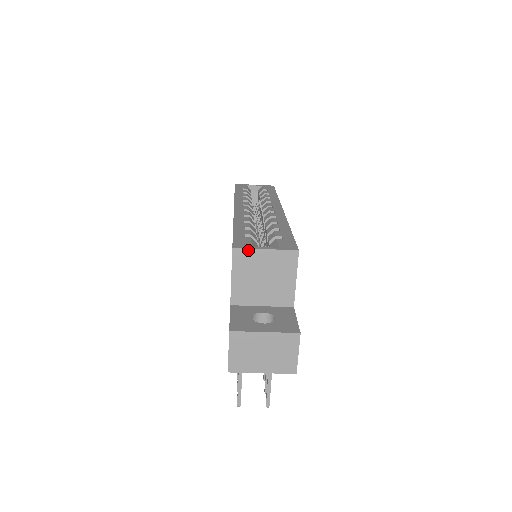
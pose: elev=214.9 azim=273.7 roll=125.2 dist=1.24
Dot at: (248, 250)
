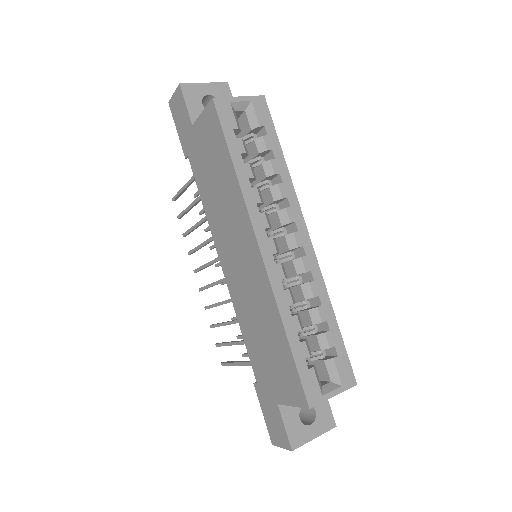
Dot at: (320, 403)
